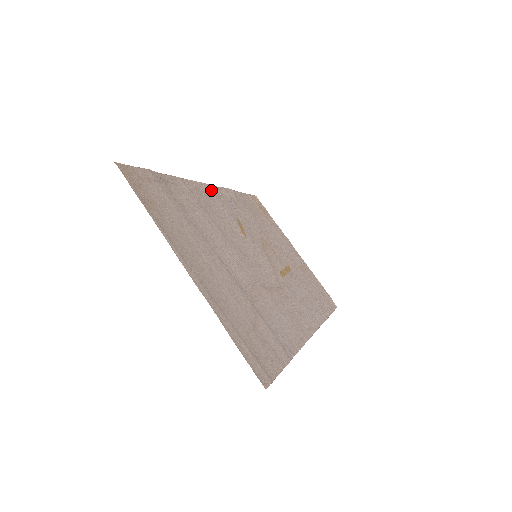
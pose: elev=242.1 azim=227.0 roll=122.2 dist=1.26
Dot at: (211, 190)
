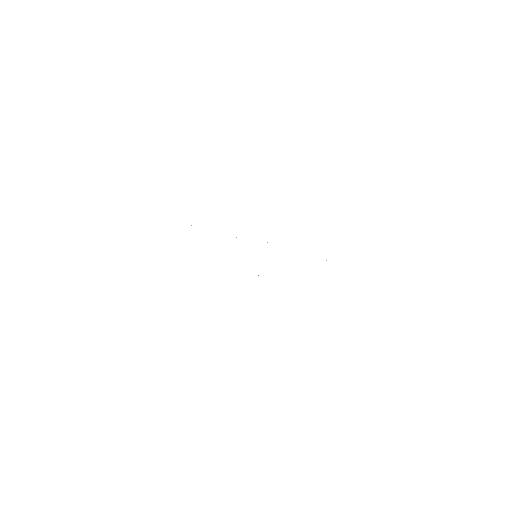
Dot at: occluded
